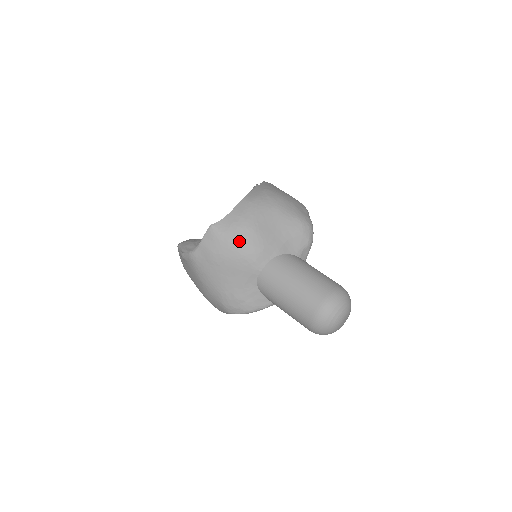
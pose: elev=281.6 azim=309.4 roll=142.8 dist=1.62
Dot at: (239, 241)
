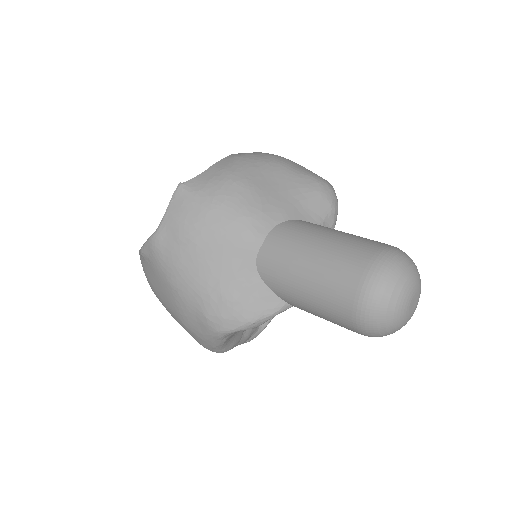
Dot at: (223, 199)
